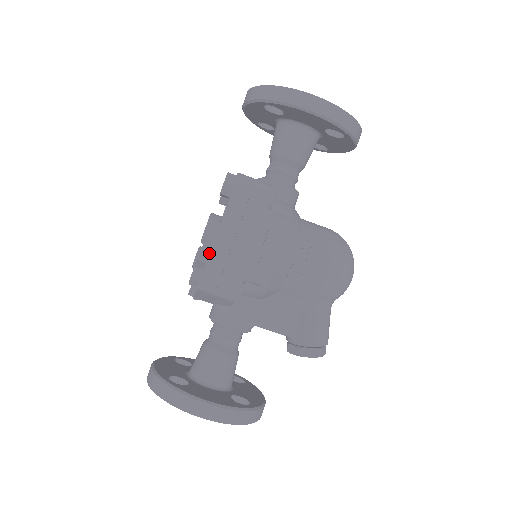
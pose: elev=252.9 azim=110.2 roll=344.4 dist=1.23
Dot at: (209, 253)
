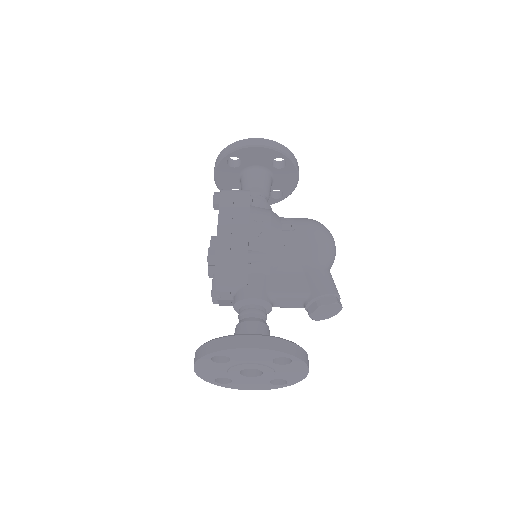
Dot at: occluded
